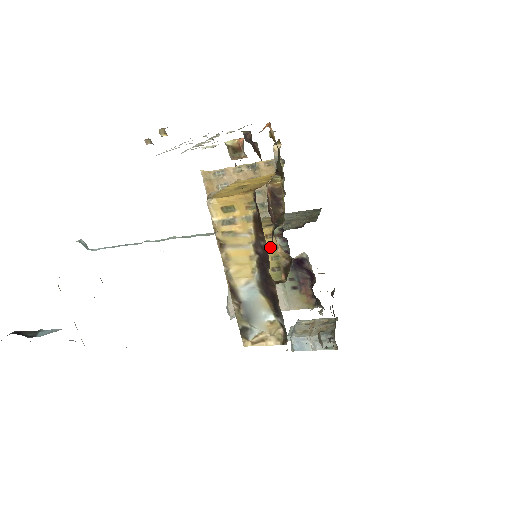
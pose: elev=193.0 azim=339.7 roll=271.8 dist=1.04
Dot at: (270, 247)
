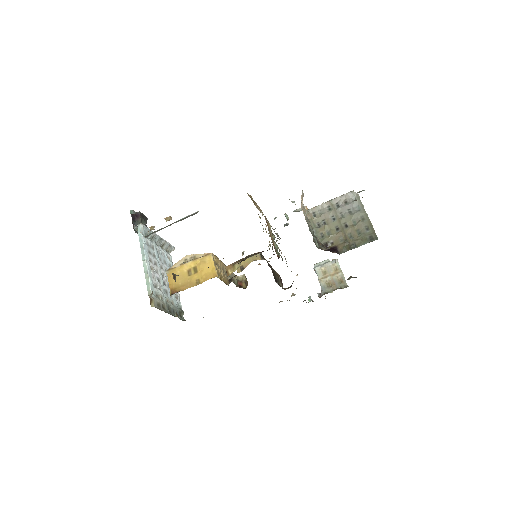
Dot at: occluded
